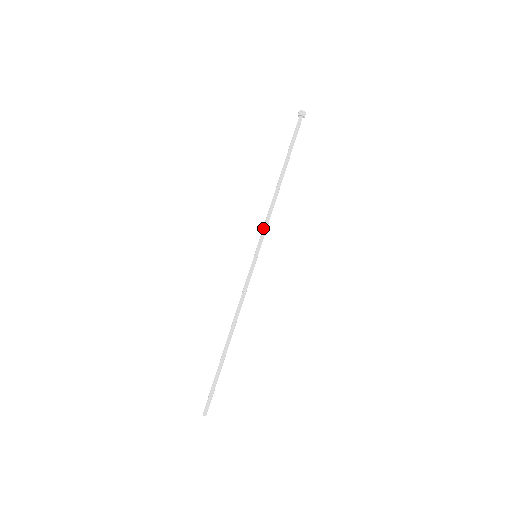
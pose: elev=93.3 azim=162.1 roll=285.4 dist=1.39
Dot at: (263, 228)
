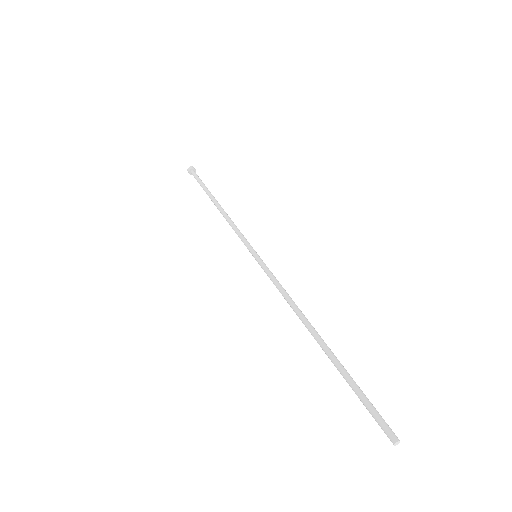
Dot at: occluded
